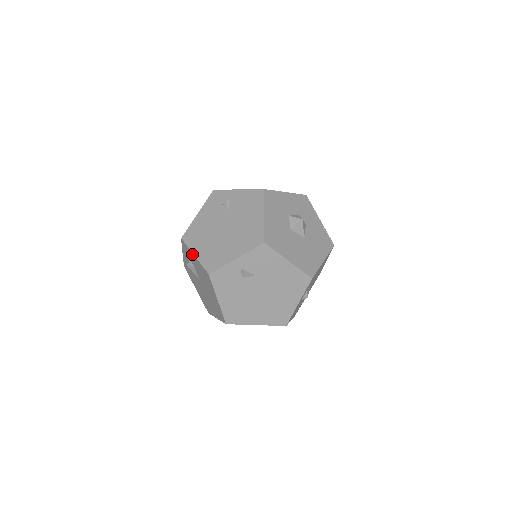
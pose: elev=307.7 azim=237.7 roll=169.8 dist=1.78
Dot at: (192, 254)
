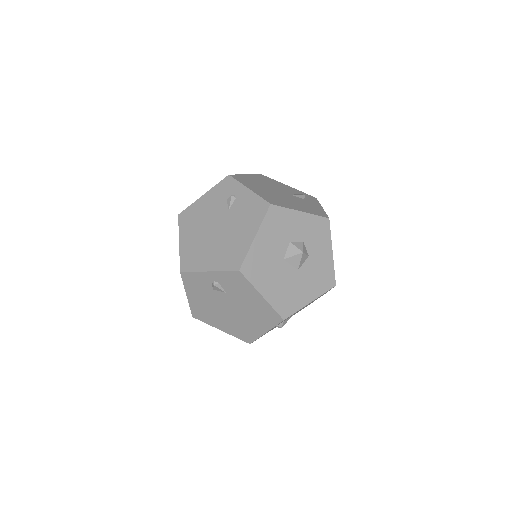
Dot at: (179, 239)
